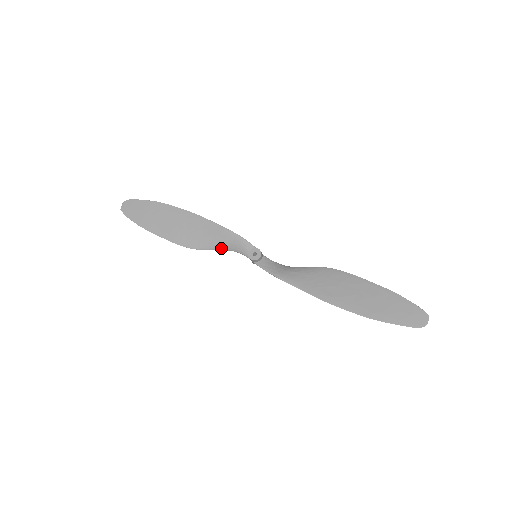
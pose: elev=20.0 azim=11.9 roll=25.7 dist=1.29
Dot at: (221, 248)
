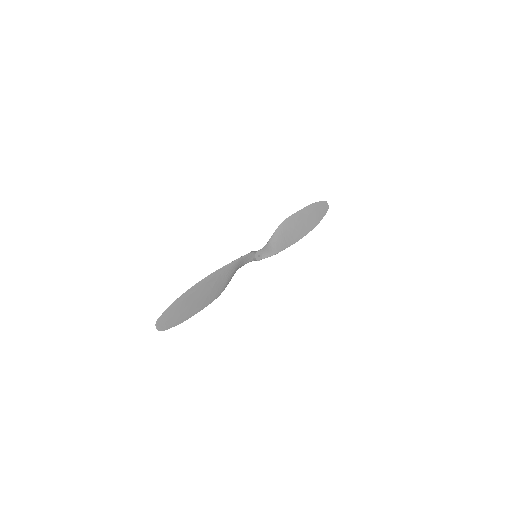
Dot at: occluded
